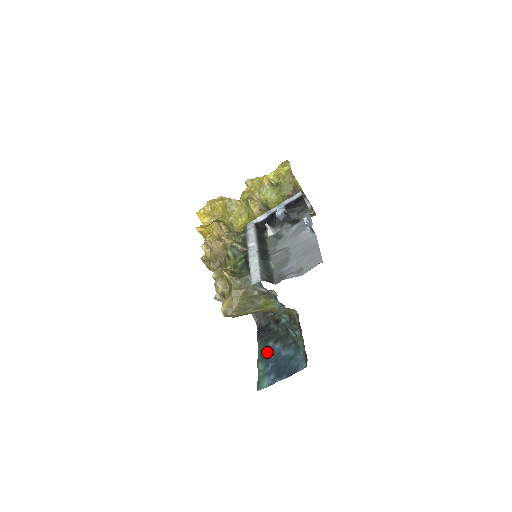
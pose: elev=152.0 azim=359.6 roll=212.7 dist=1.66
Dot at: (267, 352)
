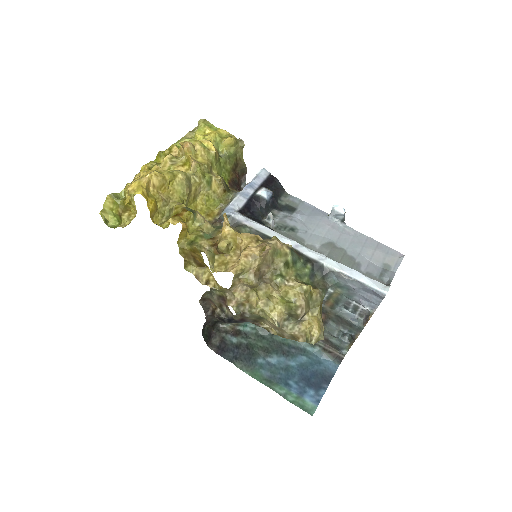
Dot at: (270, 371)
